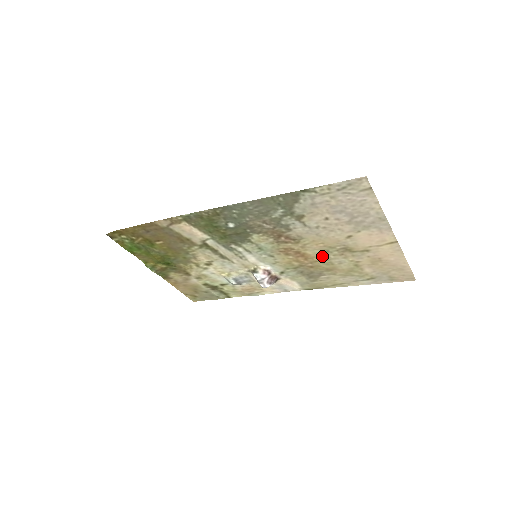
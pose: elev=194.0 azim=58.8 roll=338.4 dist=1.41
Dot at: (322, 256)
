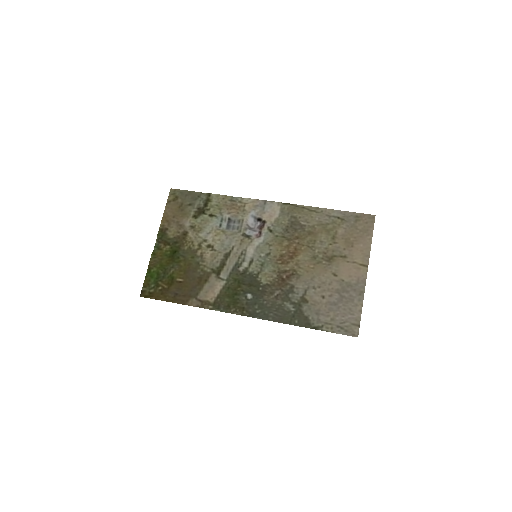
Dot at: (309, 252)
